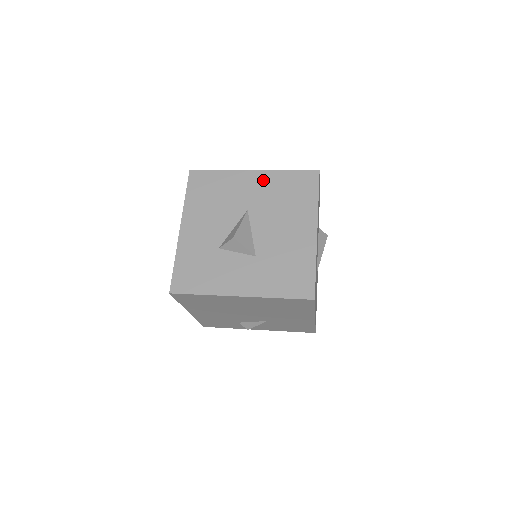
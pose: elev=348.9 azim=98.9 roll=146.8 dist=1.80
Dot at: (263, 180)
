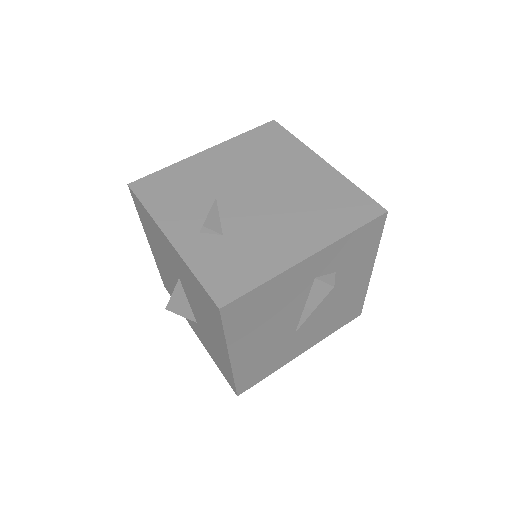
Dot at: (178, 261)
